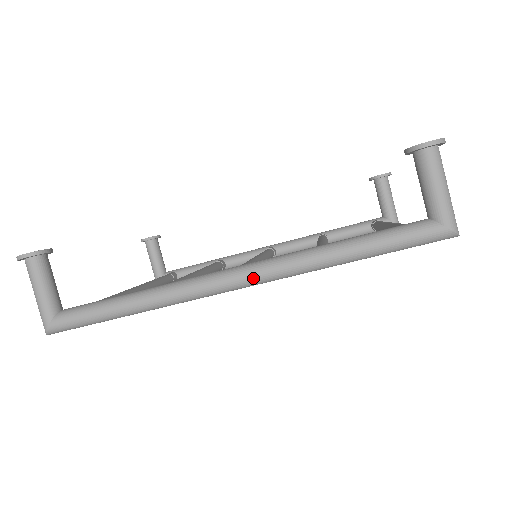
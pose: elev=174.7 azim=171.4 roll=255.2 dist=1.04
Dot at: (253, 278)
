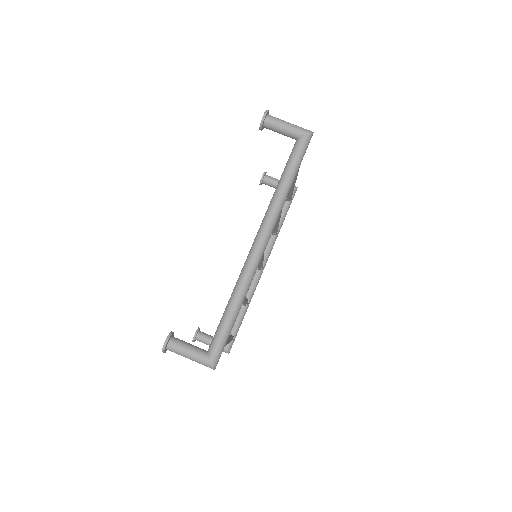
Dot at: (266, 233)
